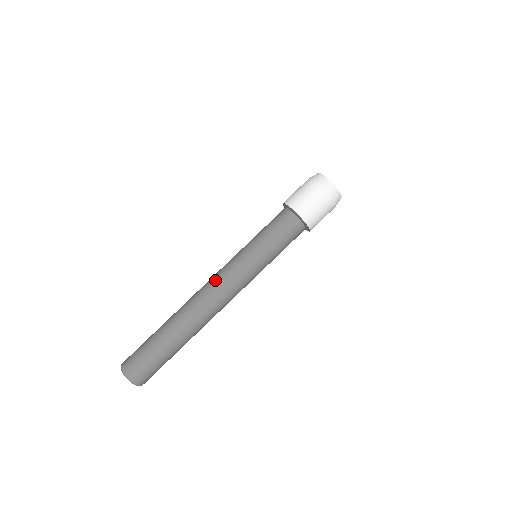
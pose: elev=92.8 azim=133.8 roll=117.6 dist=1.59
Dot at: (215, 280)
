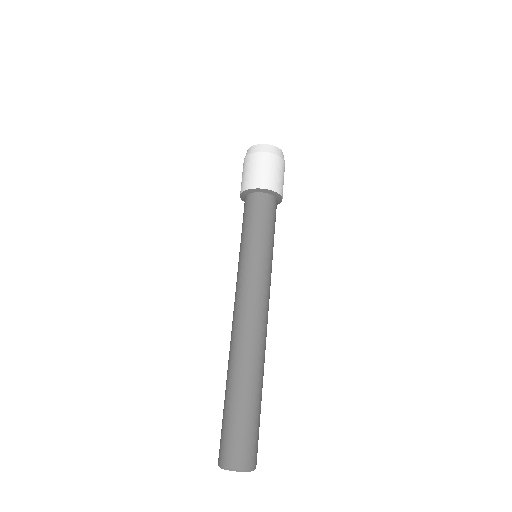
Dot at: (248, 303)
